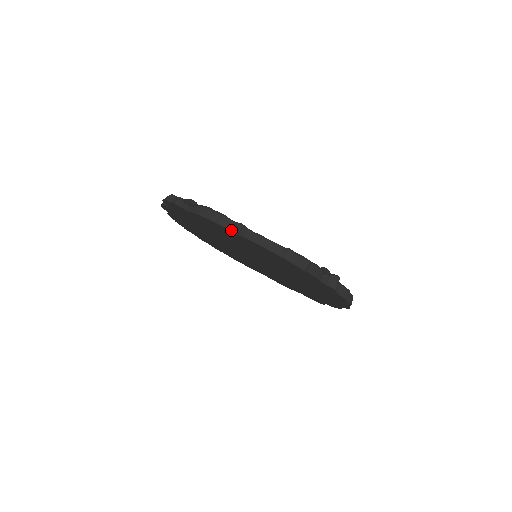
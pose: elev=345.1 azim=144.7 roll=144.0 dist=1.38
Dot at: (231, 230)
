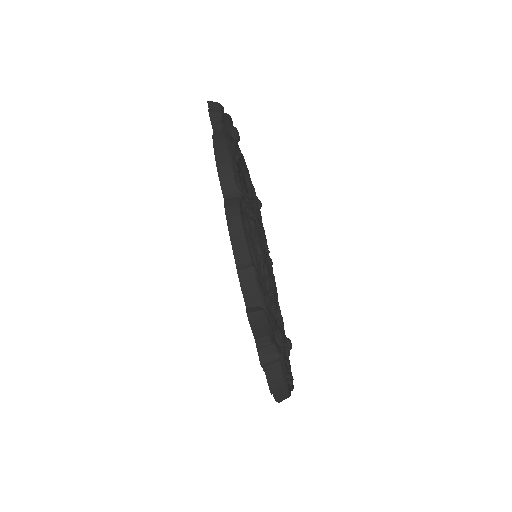
Dot at: (223, 187)
